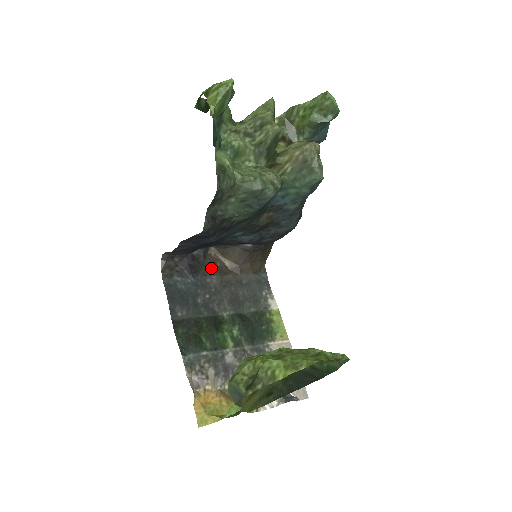
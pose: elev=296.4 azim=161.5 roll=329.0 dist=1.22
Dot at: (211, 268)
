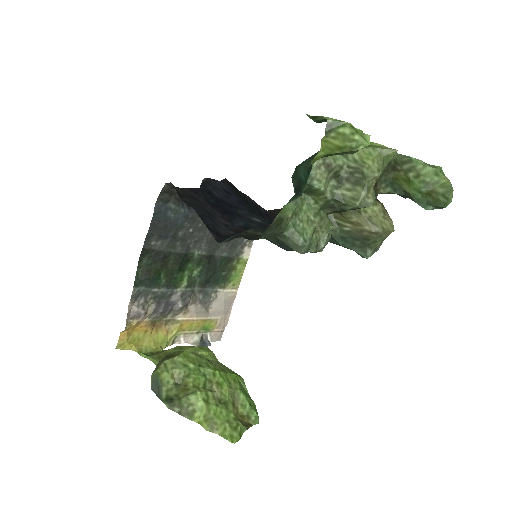
Dot at: occluded
